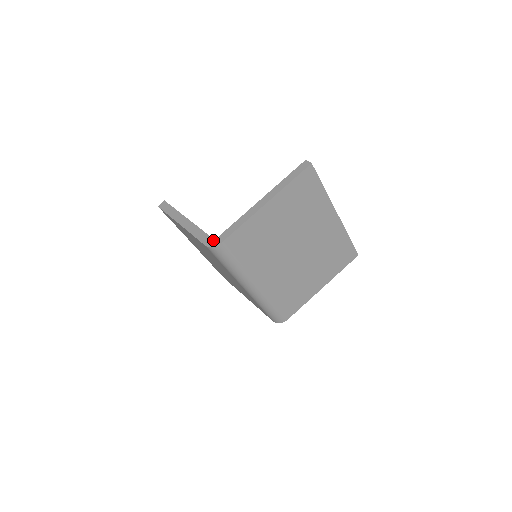
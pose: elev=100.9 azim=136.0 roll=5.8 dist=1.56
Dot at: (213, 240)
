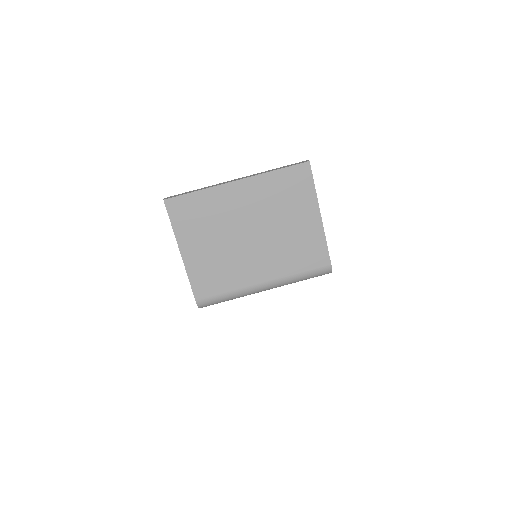
Dot at: occluded
